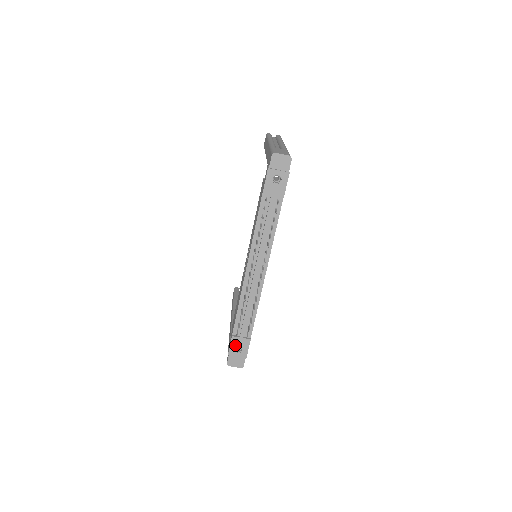
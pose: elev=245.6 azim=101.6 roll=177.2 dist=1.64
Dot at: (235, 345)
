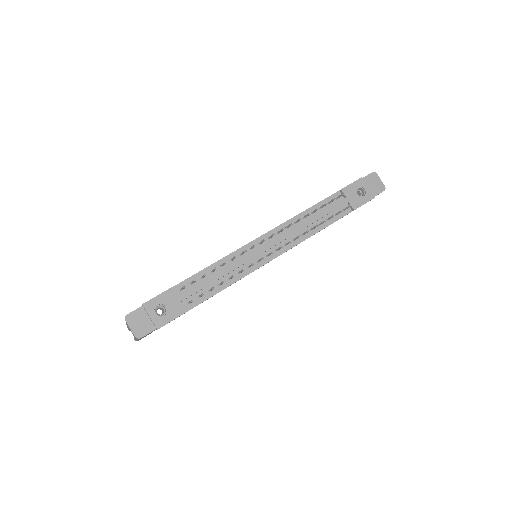
Dot at: (163, 301)
